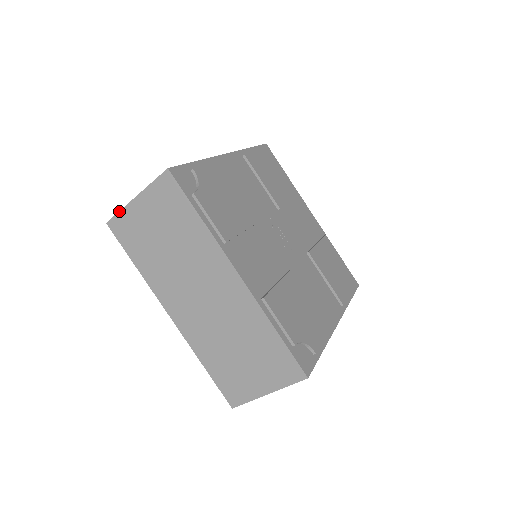
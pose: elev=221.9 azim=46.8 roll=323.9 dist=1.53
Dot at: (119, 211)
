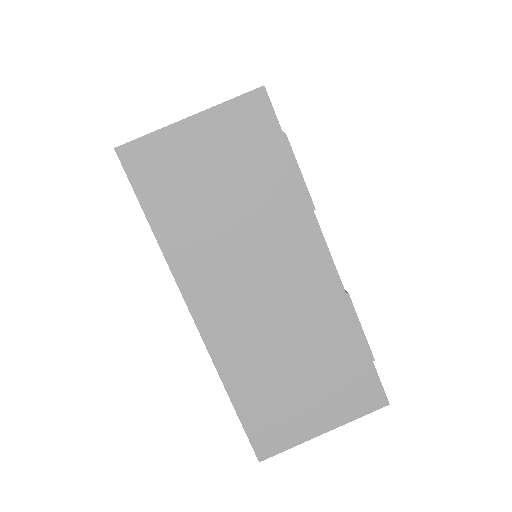
Dot at: (149, 133)
